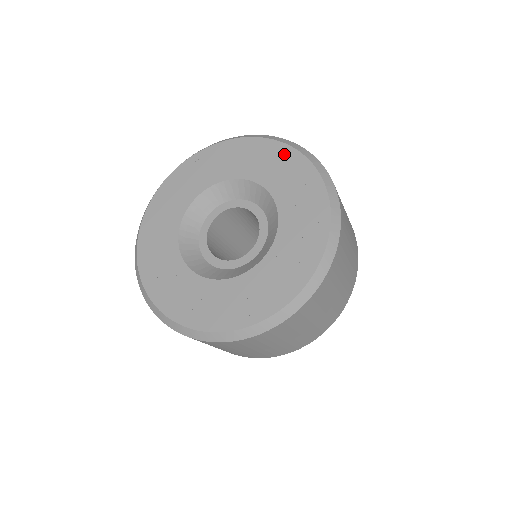
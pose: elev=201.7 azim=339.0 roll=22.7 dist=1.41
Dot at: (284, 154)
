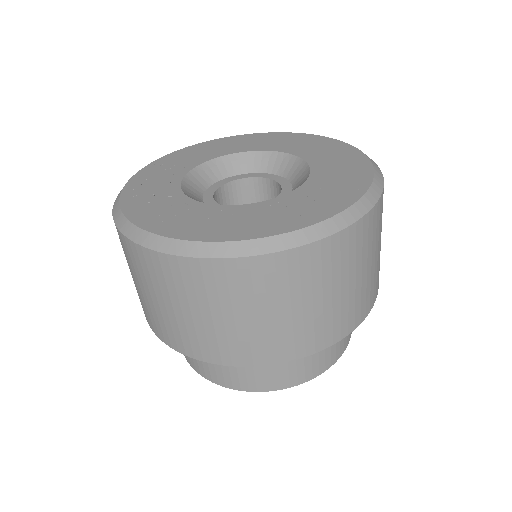
Dot at: (360, 169)
